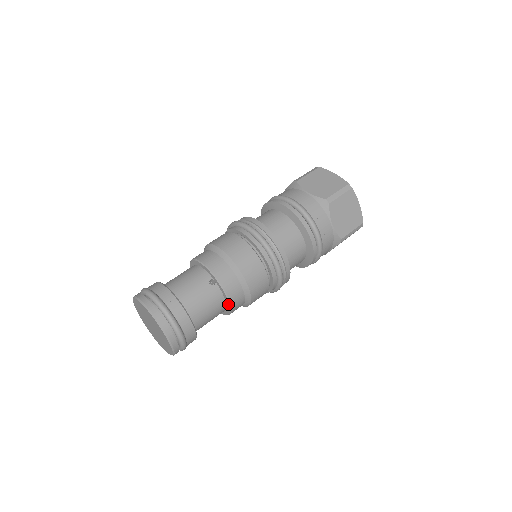
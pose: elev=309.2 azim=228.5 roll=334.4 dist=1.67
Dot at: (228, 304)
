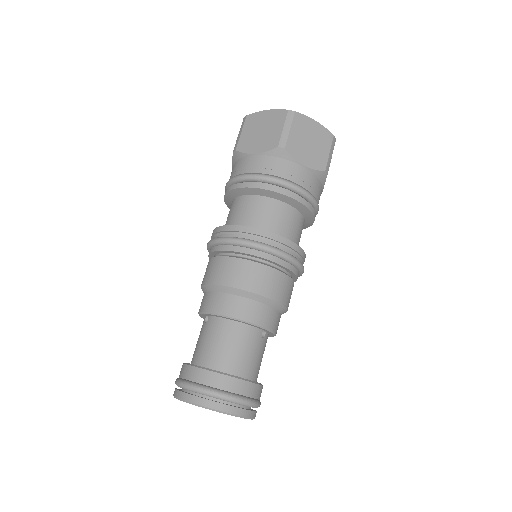
Dot at: (269, 336)
